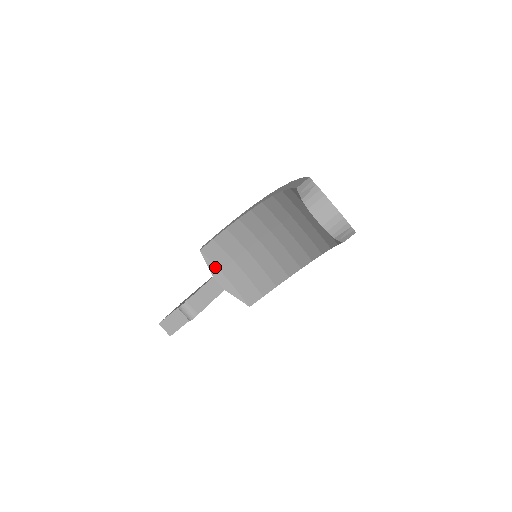
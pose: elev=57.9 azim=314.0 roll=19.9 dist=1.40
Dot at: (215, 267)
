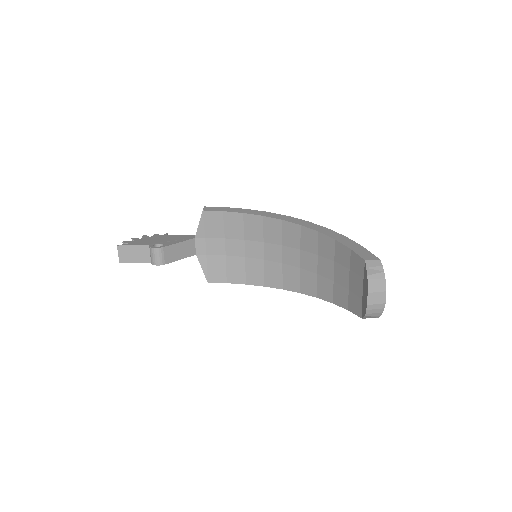
Dot at: (203, 232)
